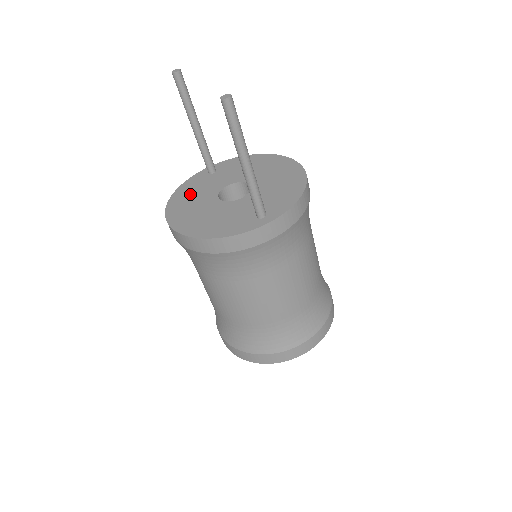
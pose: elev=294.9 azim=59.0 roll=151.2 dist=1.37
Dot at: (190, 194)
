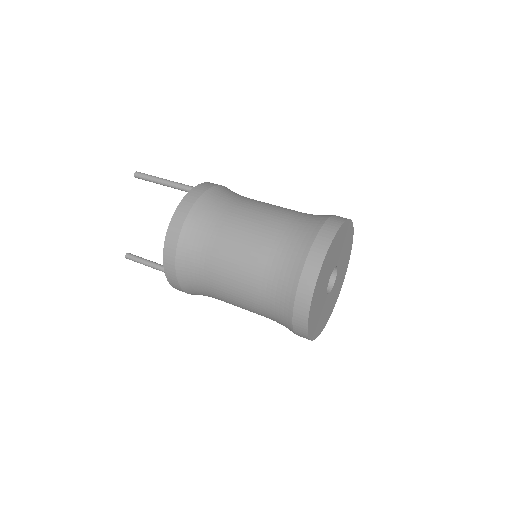
Dot at: occluded
